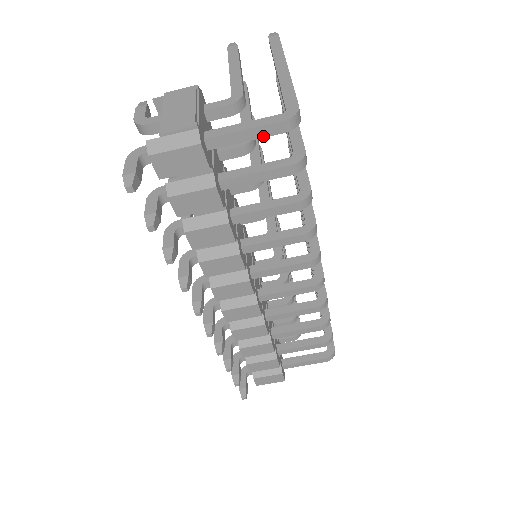
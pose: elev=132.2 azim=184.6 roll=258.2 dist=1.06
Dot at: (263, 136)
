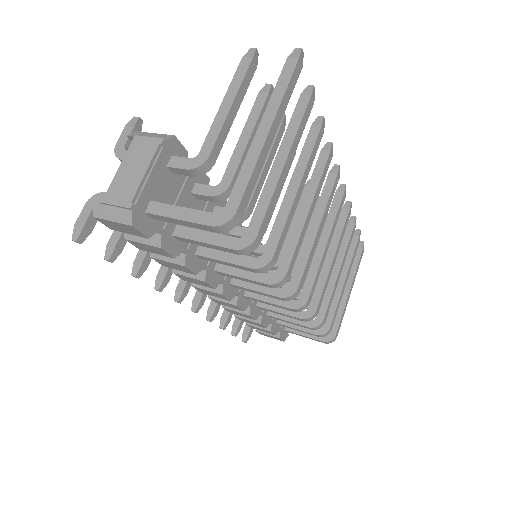
Dot at: (198, 227)
